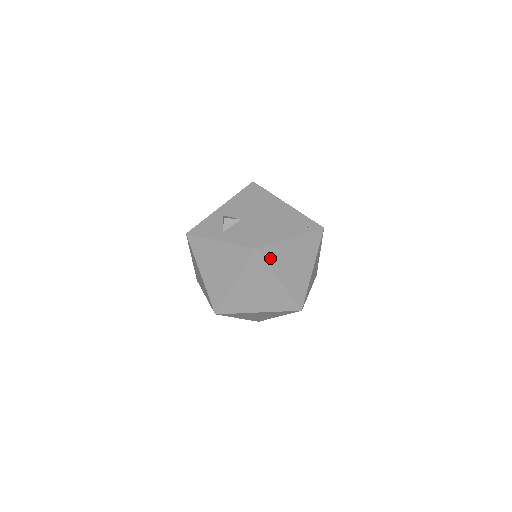
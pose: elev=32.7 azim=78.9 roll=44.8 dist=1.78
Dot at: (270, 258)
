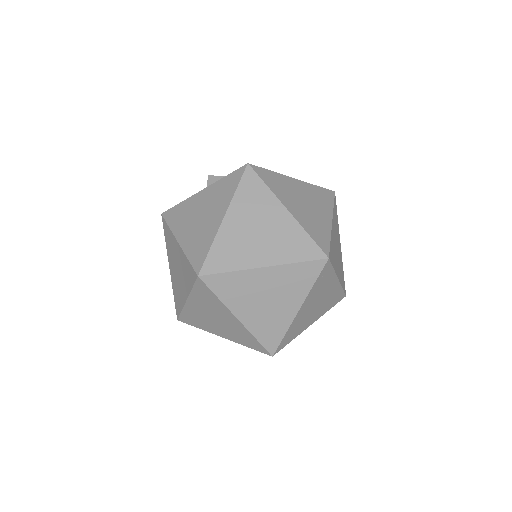
Dot at: (268, 181)
